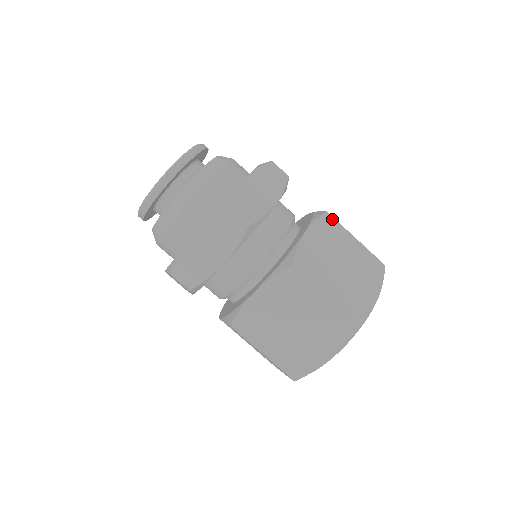
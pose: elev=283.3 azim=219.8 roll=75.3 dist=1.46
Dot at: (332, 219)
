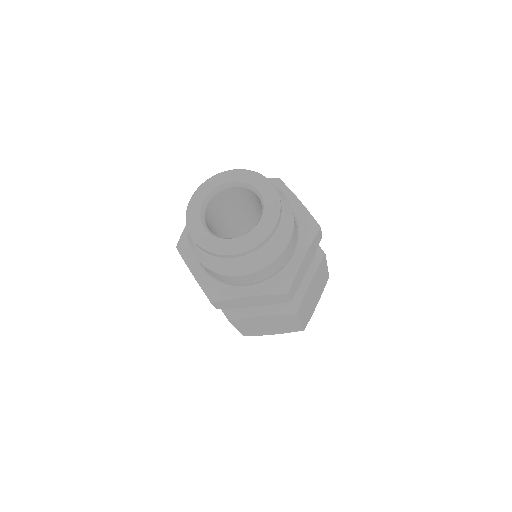
Dot at: (325, 259)
